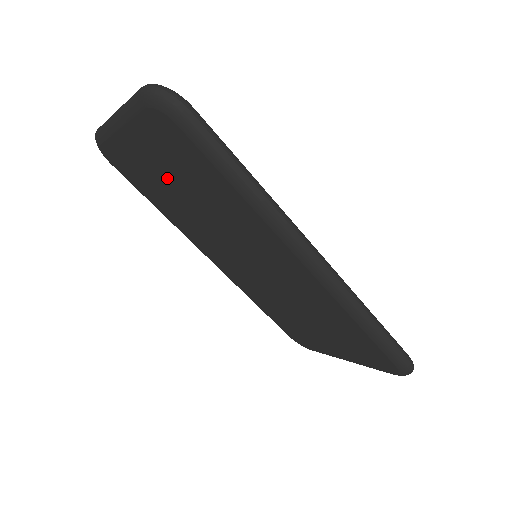
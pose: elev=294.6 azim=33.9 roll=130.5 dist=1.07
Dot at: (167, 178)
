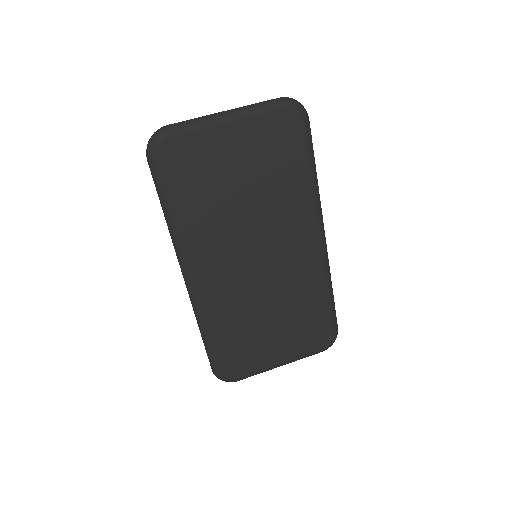
Dot at: (239, 171)
